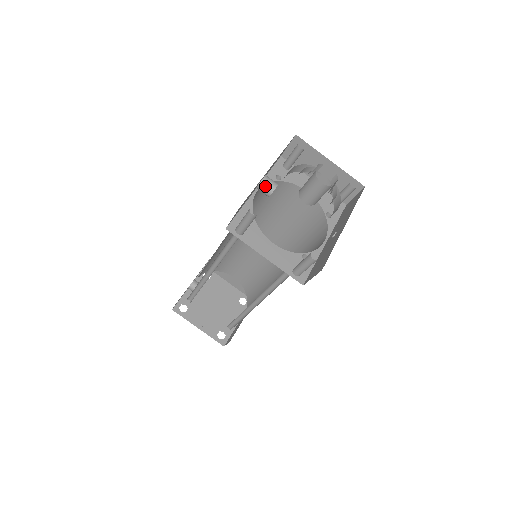
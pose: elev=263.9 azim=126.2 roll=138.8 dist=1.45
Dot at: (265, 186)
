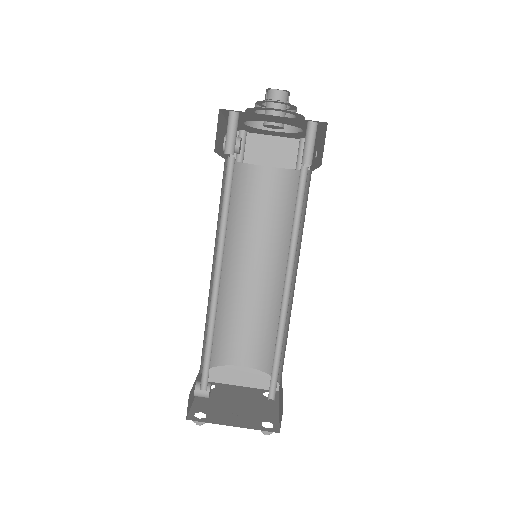
Dot at: occluded
